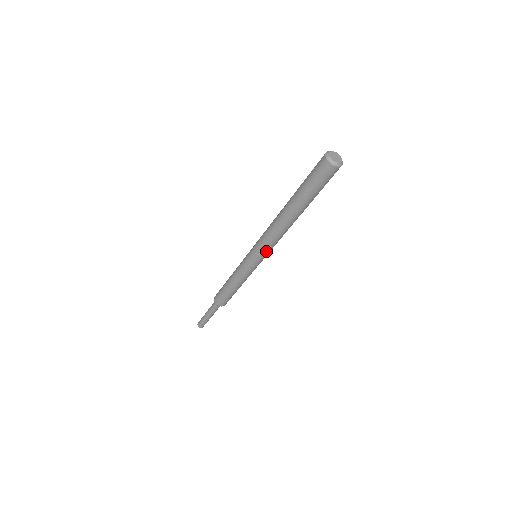
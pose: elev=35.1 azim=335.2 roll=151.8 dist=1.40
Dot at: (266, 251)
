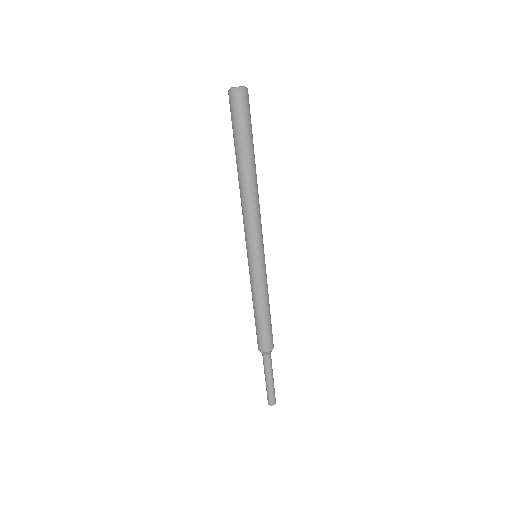
Dot at: (254, 237)
